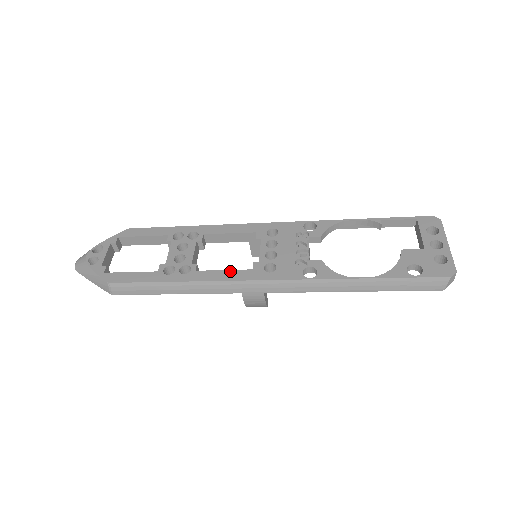
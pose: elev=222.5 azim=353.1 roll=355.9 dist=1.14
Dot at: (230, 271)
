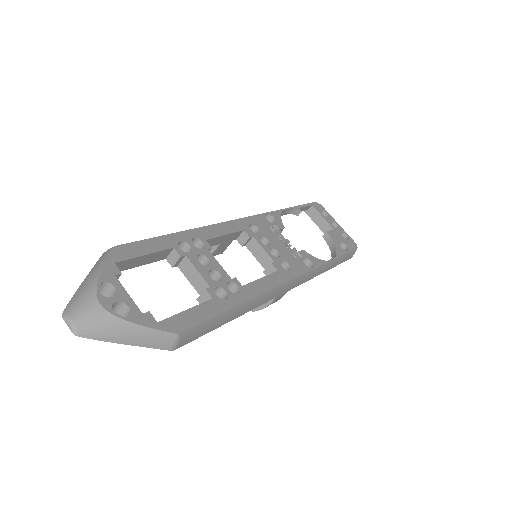
Dot at: (266, 277)
